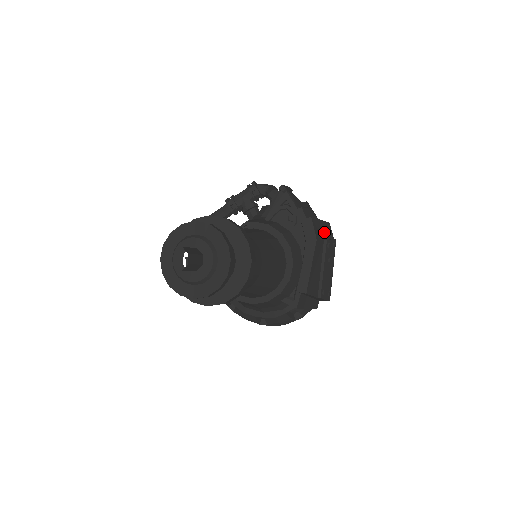
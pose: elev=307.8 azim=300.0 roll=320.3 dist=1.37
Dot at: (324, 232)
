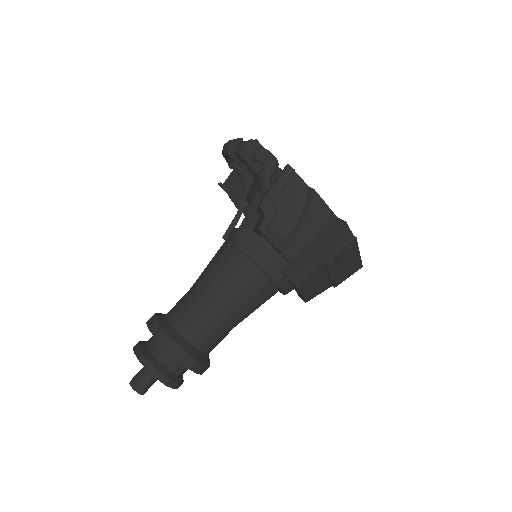
Dot at: (325, 252)
